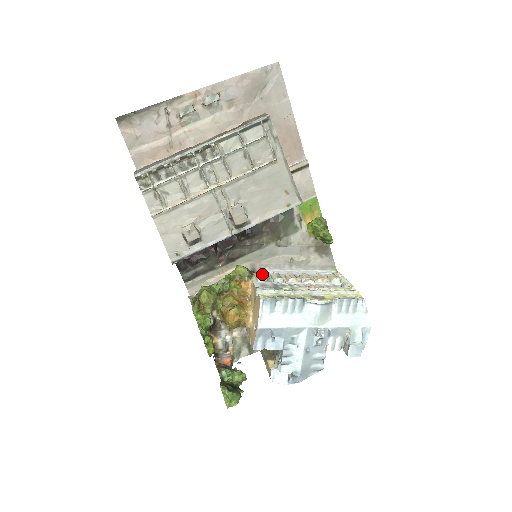
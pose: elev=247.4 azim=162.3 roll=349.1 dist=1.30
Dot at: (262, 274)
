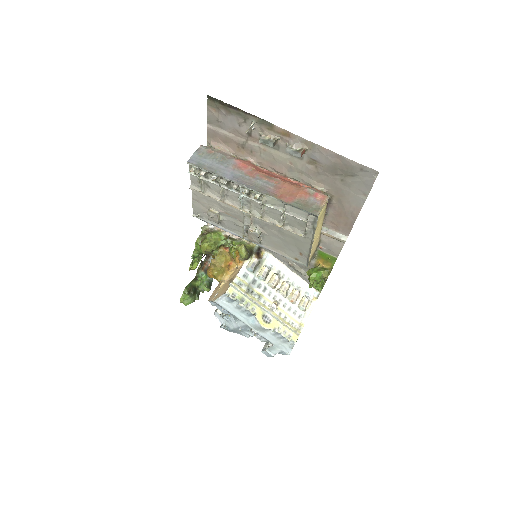
Dot at: (255, 264)
